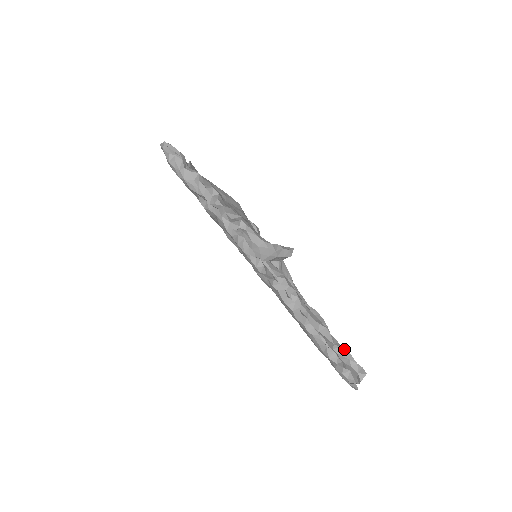
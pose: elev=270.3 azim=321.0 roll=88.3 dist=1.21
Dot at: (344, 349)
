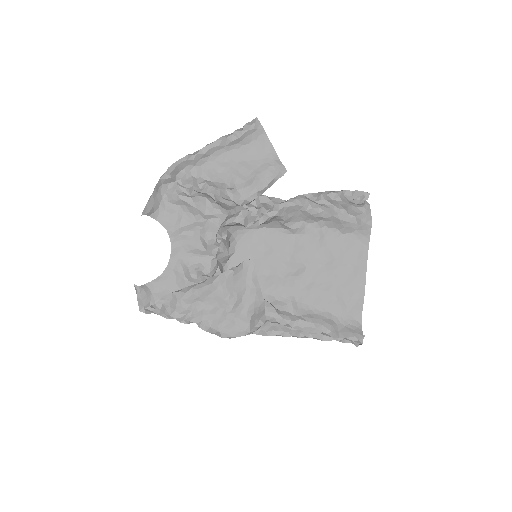
Dot at: occluded
